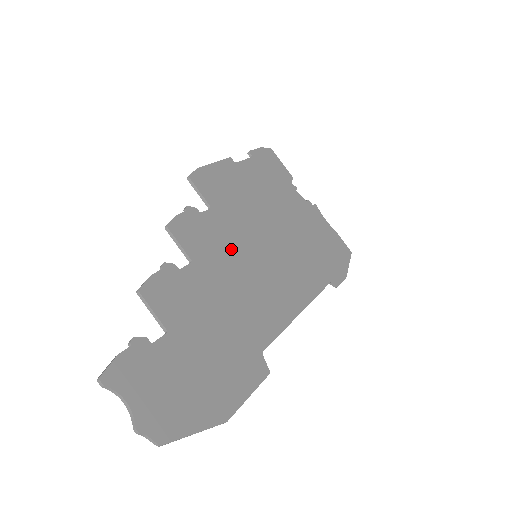
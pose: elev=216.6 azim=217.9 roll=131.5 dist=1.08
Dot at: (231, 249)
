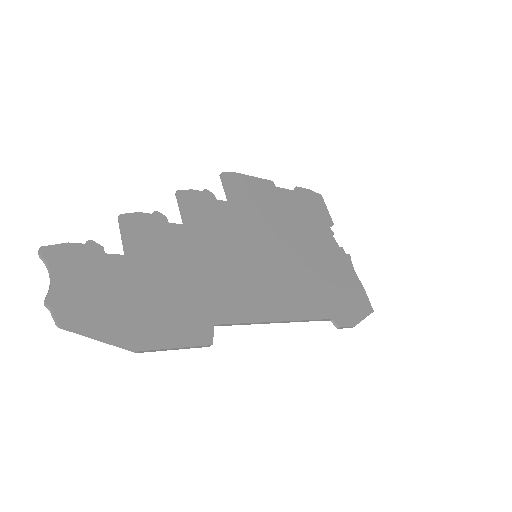
Dot at: (231, 237)
